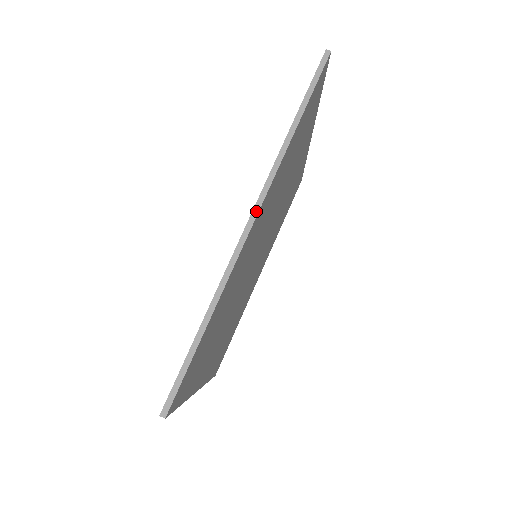
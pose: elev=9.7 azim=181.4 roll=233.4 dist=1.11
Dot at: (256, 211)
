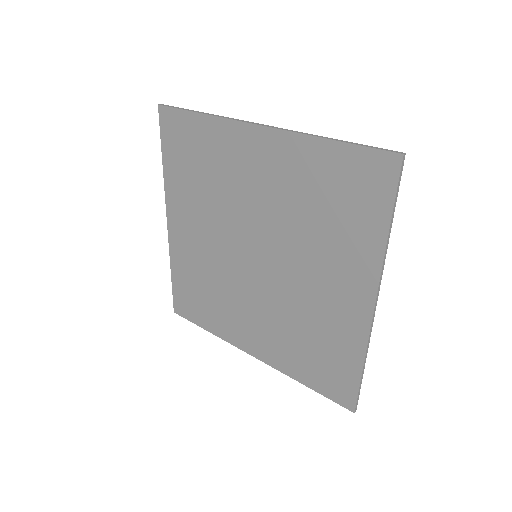
Dot at: occluded
